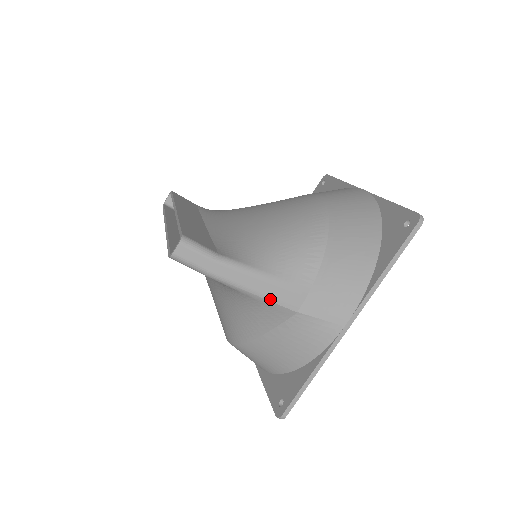
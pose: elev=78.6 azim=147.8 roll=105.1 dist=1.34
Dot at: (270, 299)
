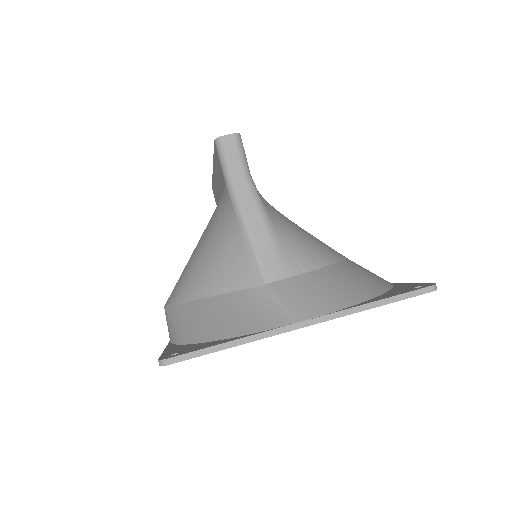
Dot at: (255, 249)
